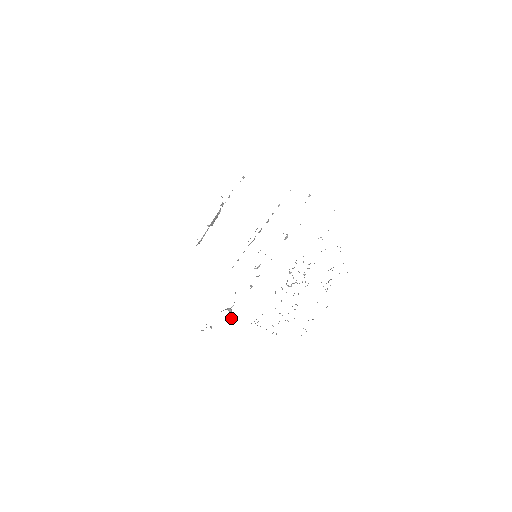
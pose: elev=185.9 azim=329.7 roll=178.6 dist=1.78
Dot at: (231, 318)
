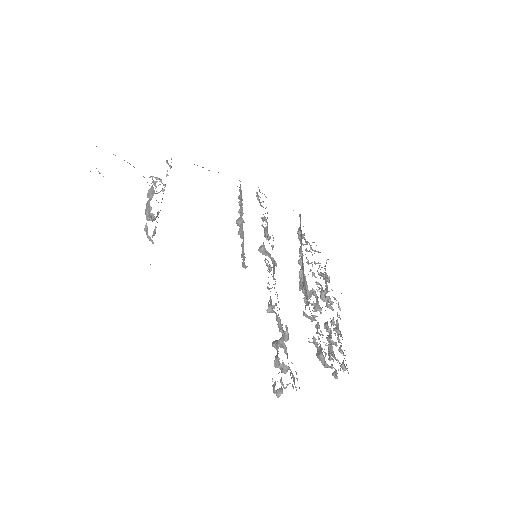
Dot at: occluded
